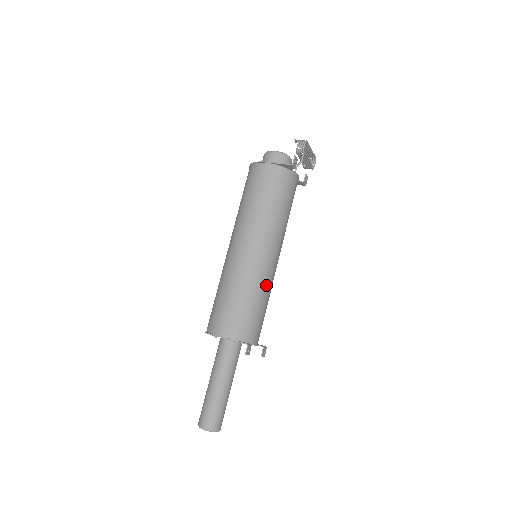
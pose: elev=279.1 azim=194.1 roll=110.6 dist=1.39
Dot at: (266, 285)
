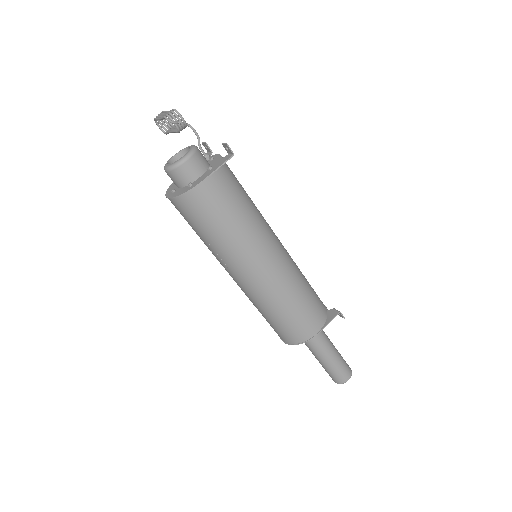
Dot at: (296, 265)
